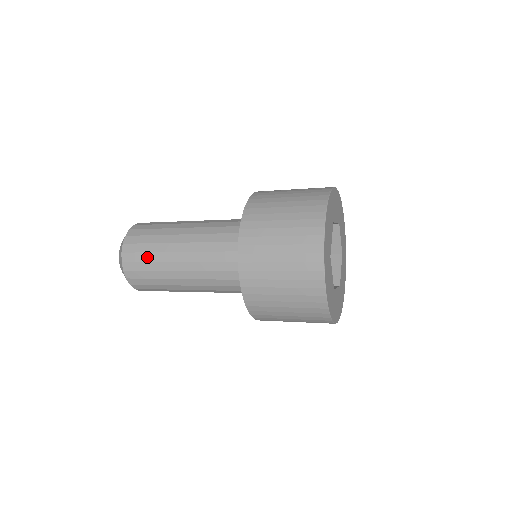
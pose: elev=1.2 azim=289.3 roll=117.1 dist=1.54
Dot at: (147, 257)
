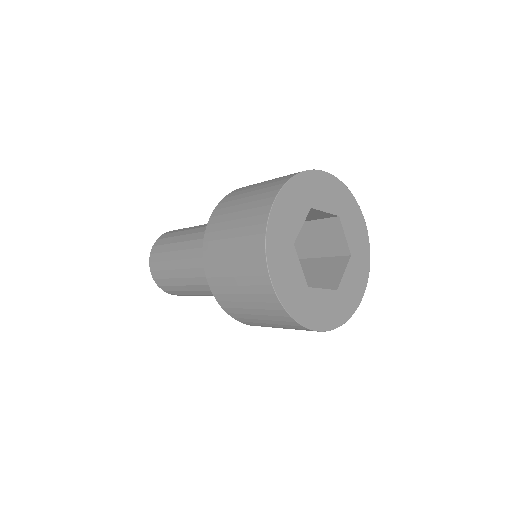
Dot at: (164, 257)
